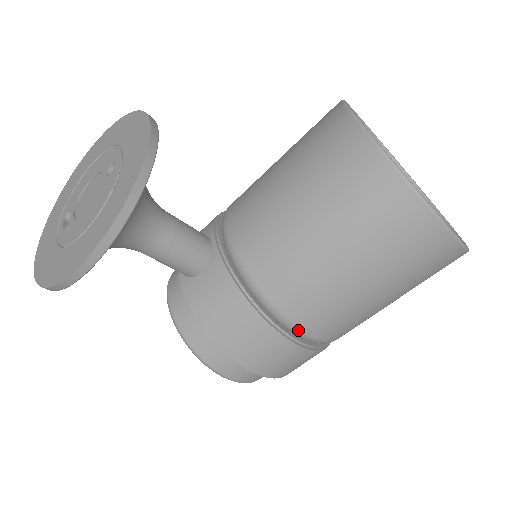
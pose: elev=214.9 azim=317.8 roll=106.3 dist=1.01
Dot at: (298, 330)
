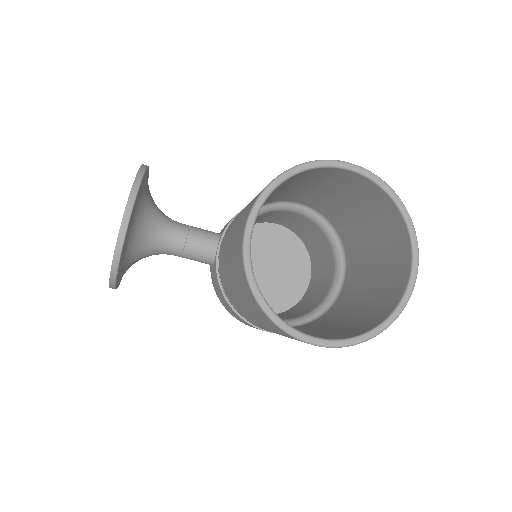
Dot at: occluded
